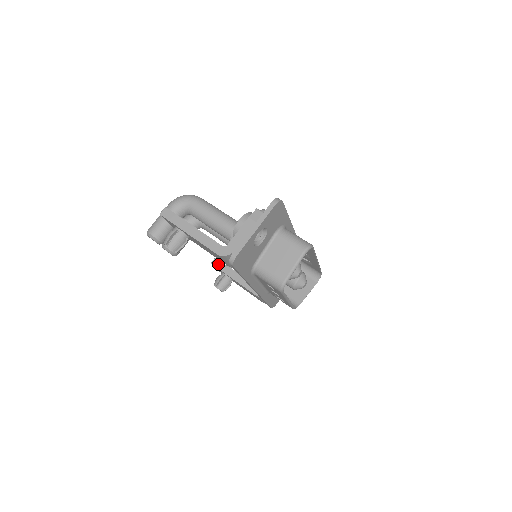
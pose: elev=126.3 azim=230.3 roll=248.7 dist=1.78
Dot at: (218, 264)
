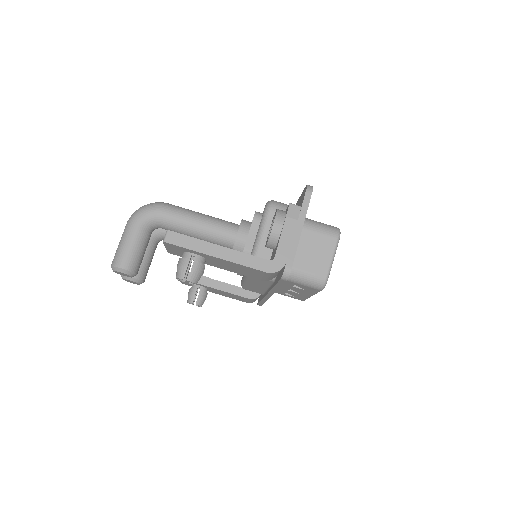
Dot at: occluded
